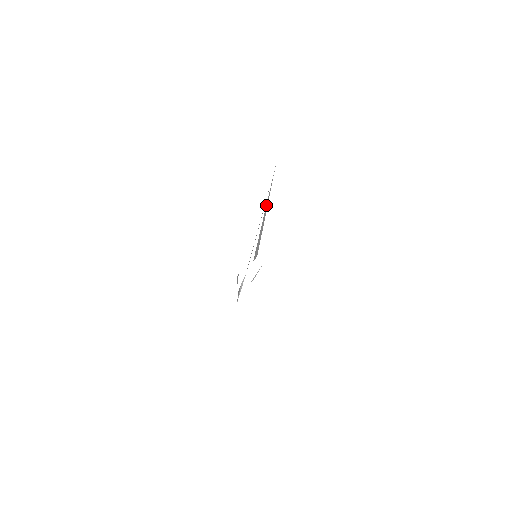
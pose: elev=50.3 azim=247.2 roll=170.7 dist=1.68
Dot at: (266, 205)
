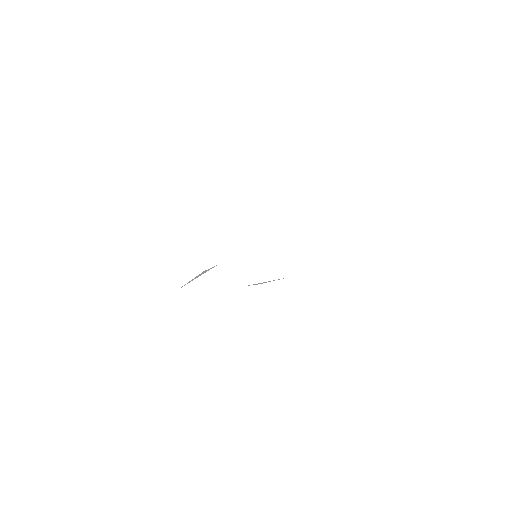
Dot at: occluded
